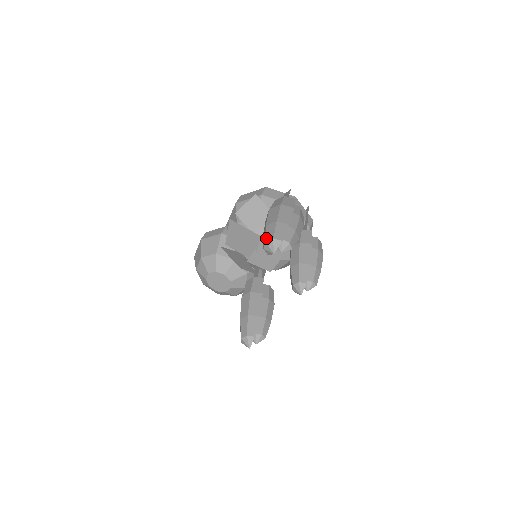
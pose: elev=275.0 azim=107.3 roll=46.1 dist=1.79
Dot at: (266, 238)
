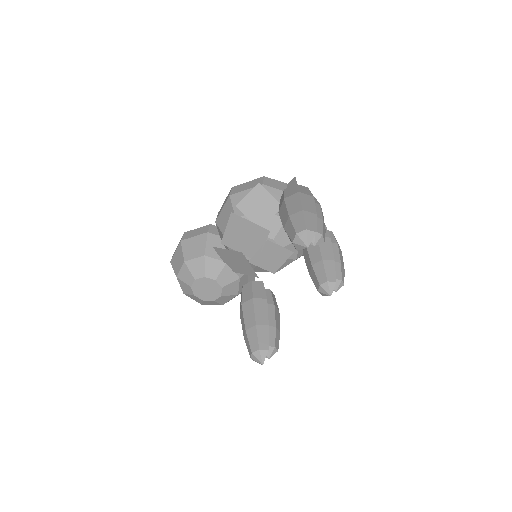
Dot at: (295, 230)
